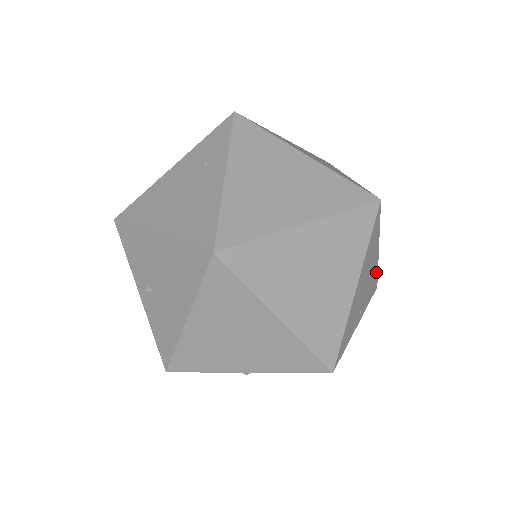
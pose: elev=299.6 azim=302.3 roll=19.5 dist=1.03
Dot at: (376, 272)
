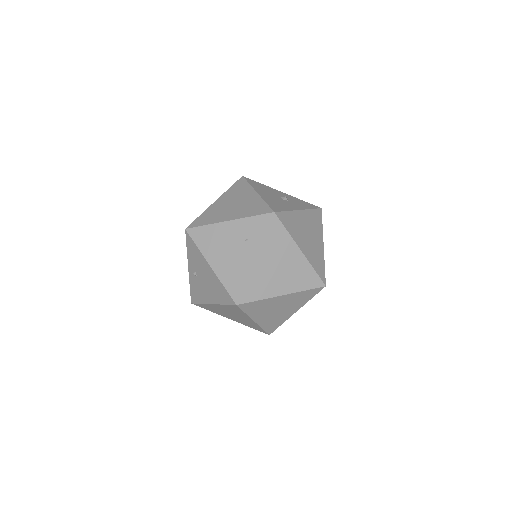
Dot at: occluded
